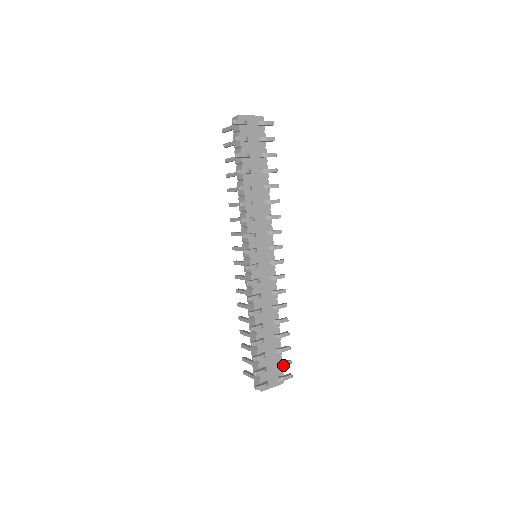
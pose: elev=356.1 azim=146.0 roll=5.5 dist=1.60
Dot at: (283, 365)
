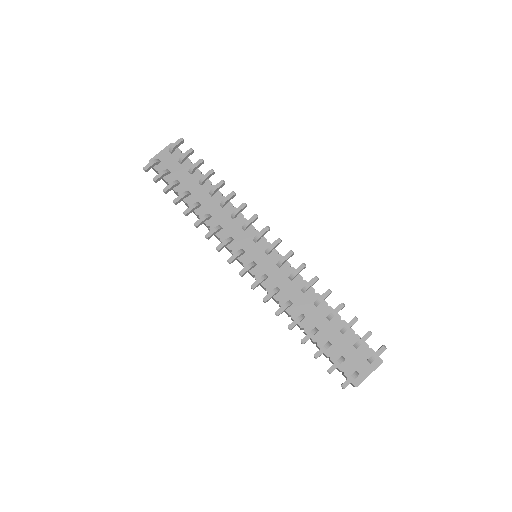
Dot at: (361, 342)
